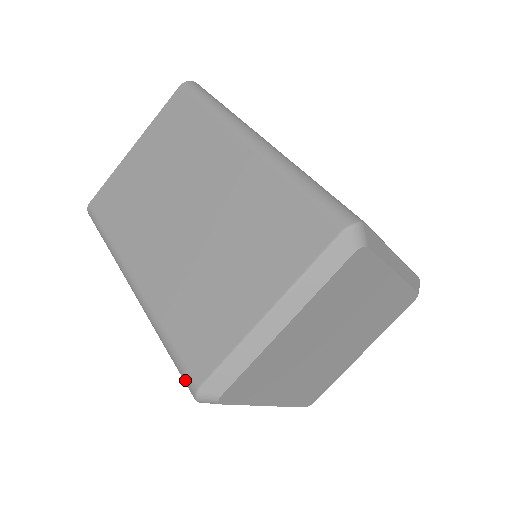
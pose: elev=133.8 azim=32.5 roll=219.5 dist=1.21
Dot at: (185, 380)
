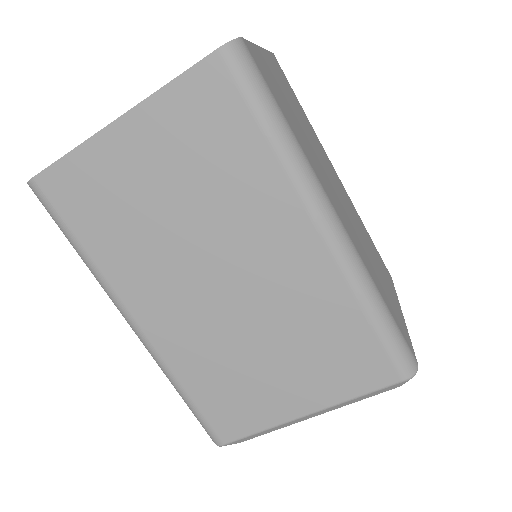
Dot at: (207, 432)
